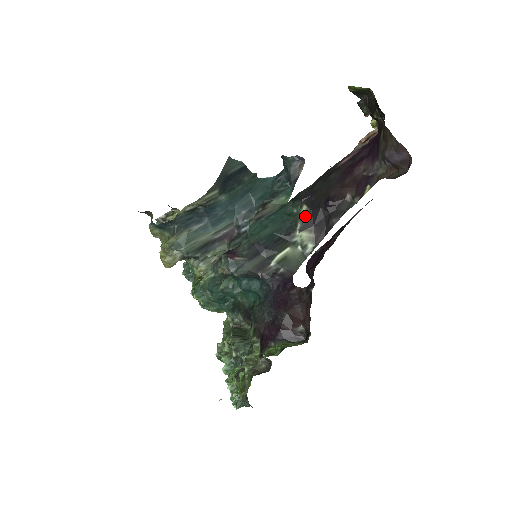
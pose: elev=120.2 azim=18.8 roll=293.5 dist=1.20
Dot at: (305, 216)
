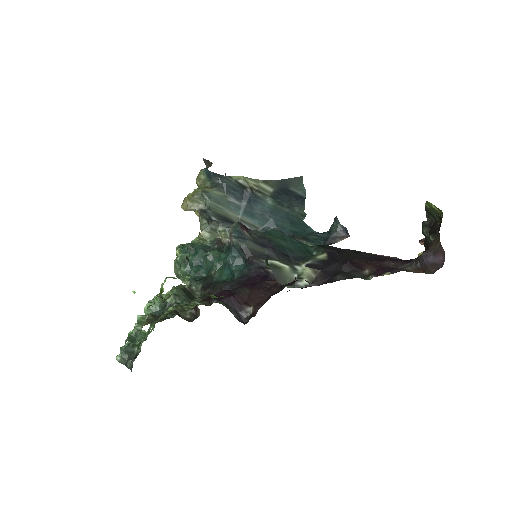
Dot at: (320, 260)
